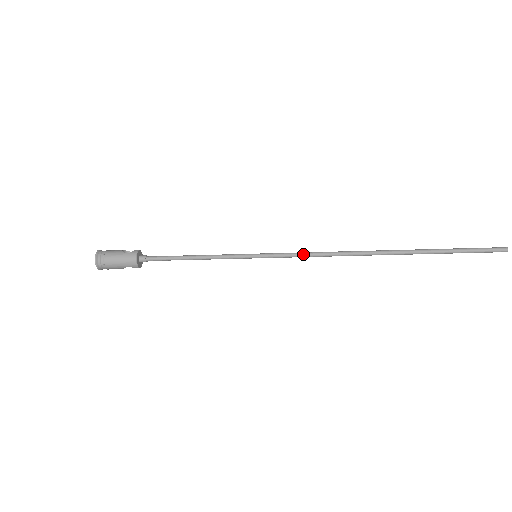
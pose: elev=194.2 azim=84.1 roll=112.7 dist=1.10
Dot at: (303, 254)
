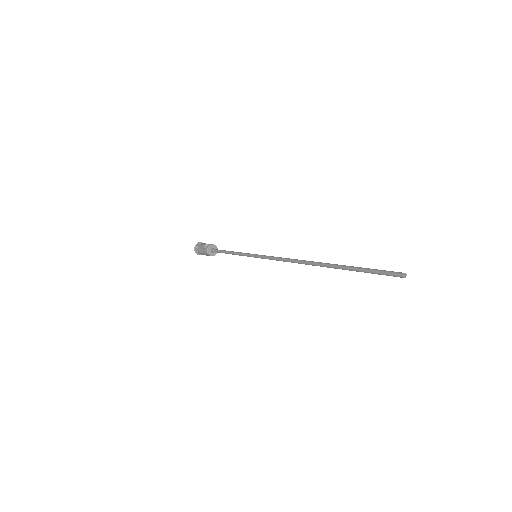
Dot at: (275, 259)
